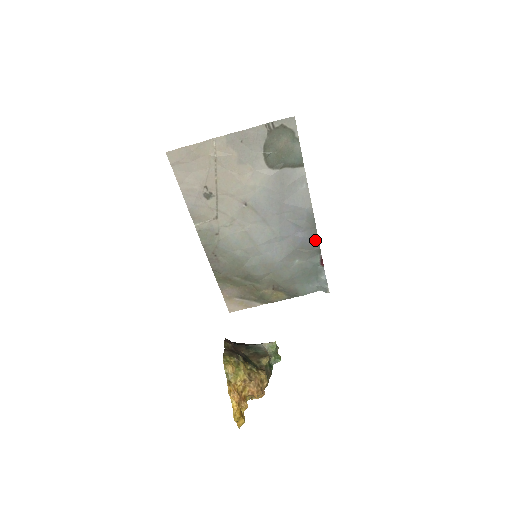
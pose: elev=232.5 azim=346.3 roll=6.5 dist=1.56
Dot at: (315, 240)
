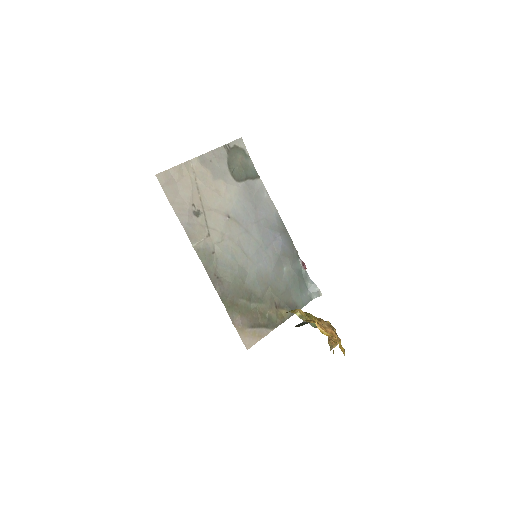
Dot at: (291, 243)
